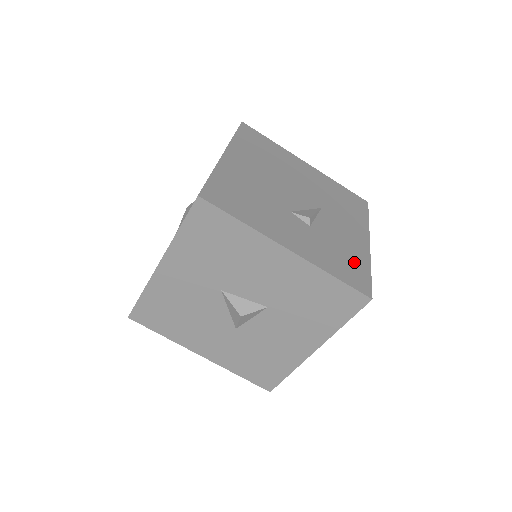
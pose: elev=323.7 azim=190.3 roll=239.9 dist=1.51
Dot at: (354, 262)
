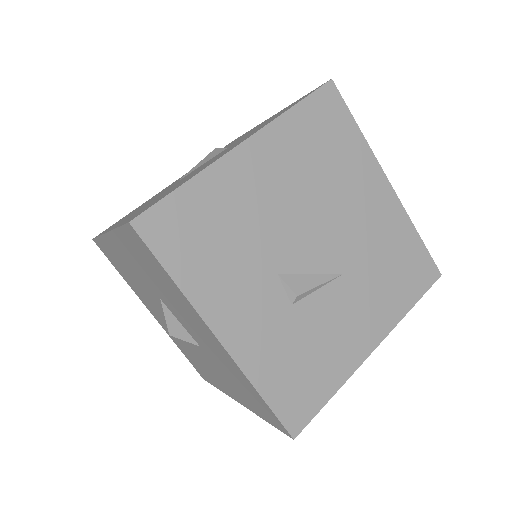
Dot at: (317, 377)
